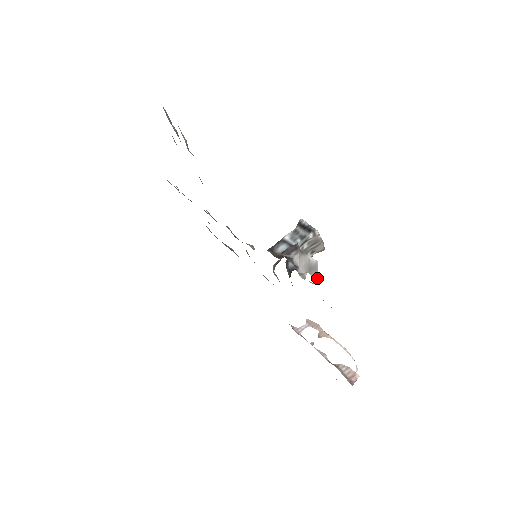
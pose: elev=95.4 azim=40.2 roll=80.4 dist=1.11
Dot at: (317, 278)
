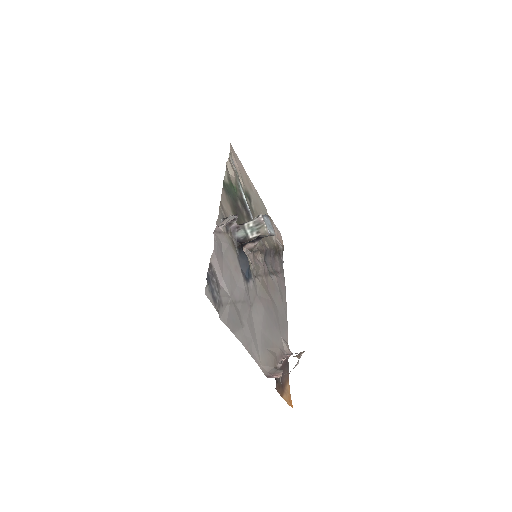
Dot at: occluded
